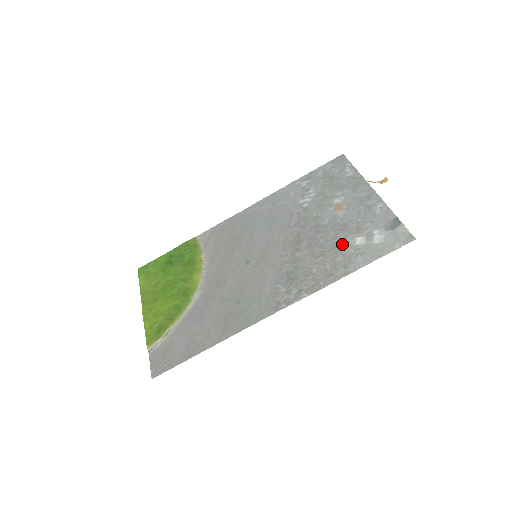
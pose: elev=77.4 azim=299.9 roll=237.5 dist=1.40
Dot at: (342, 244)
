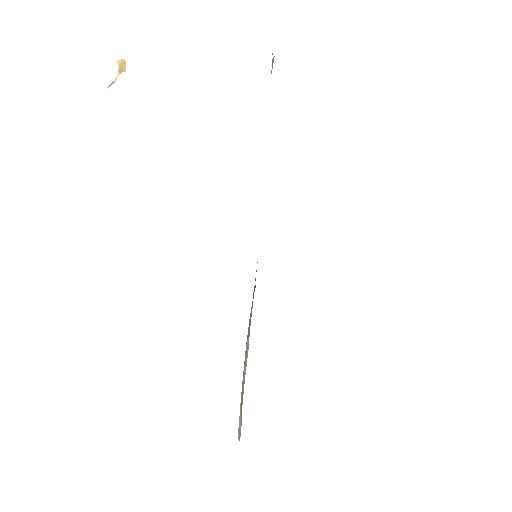
Dot at: occluded
